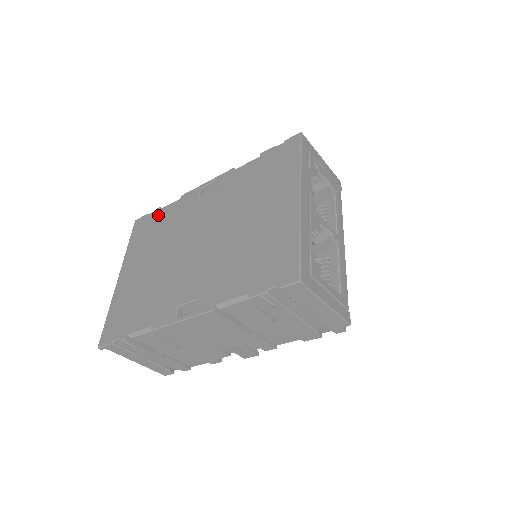
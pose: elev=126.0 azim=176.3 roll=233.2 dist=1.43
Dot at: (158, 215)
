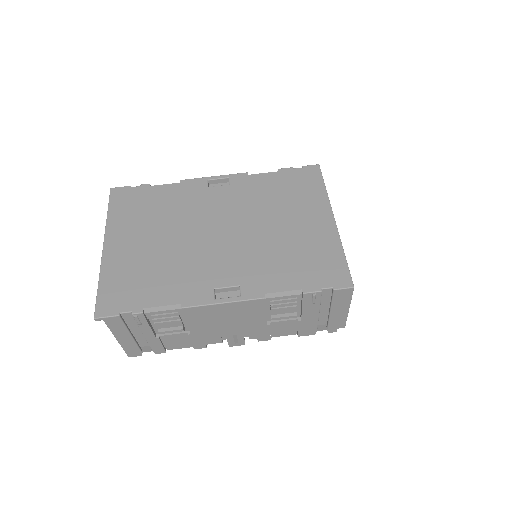
Dot at: (150, 191)
